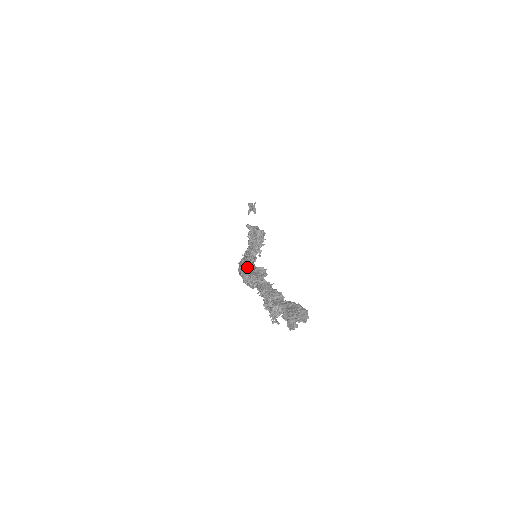
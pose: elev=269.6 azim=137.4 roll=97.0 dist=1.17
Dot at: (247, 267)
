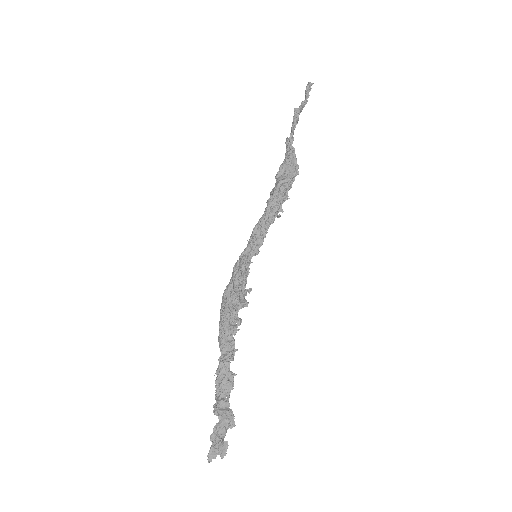
Dot at: (228, 302)
